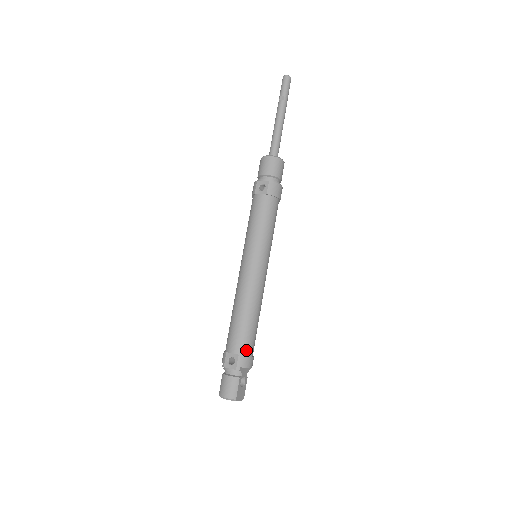
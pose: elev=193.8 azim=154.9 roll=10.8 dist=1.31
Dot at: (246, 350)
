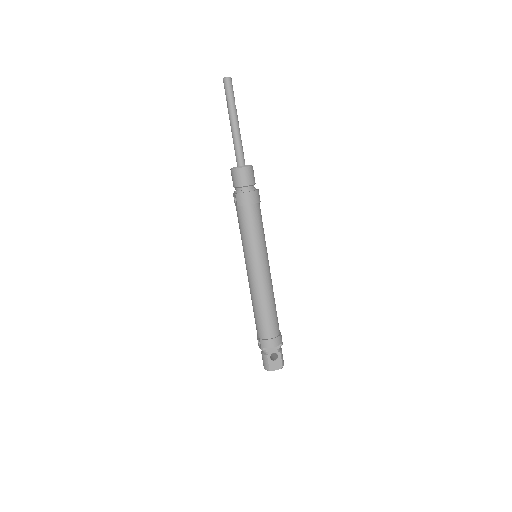
Dot at: (264, 335)
